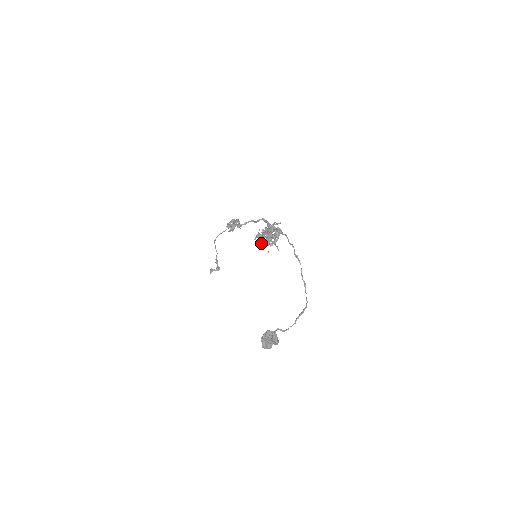
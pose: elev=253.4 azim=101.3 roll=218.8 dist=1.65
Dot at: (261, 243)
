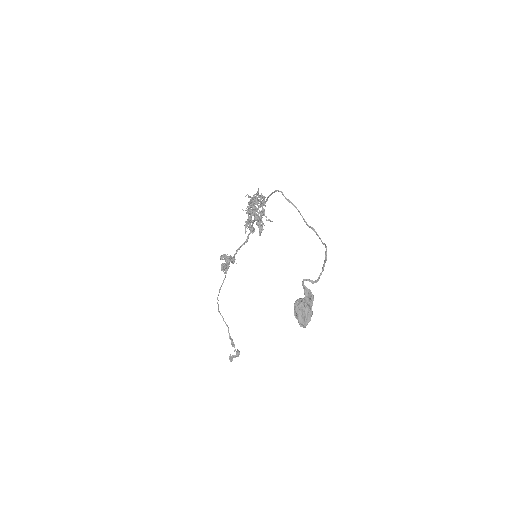
Dot at: (250, 220)
